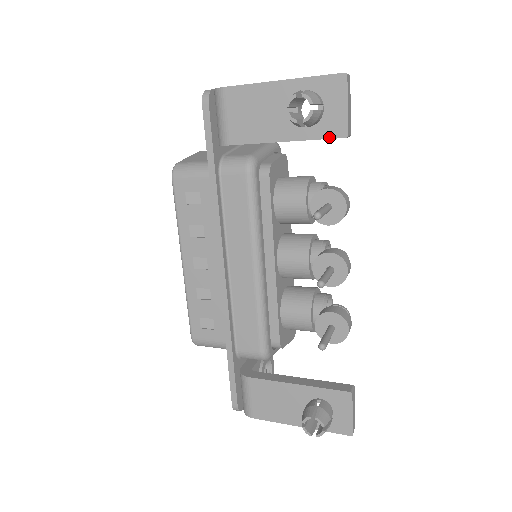
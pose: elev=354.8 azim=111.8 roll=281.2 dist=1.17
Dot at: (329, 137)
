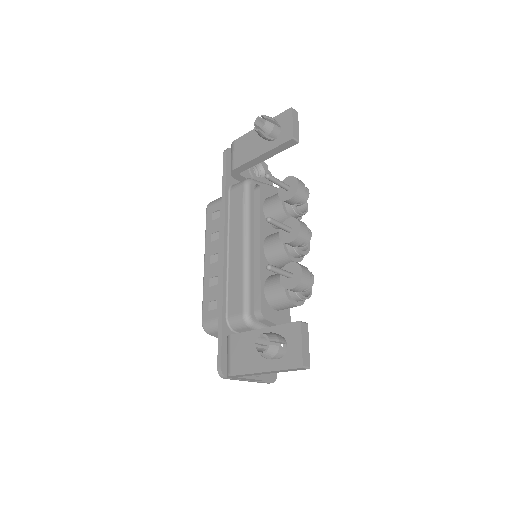
Dot at: (284, 142)
